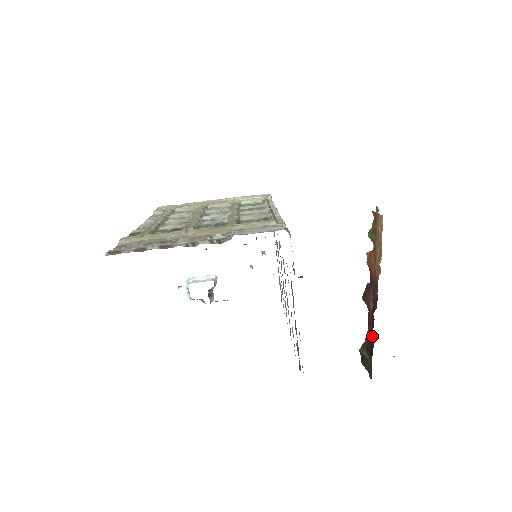
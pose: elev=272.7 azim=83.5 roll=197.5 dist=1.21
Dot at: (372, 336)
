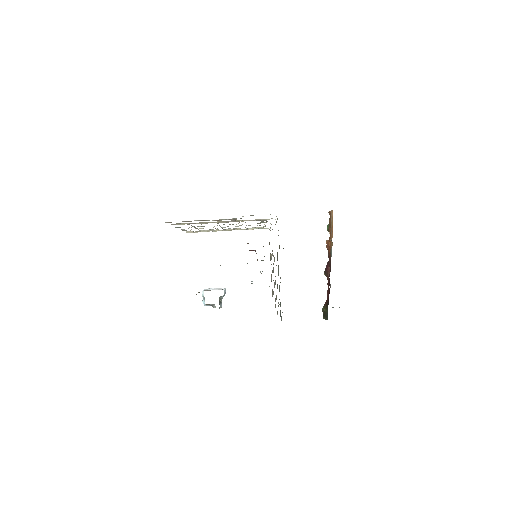
Dot at: (329, 293)
